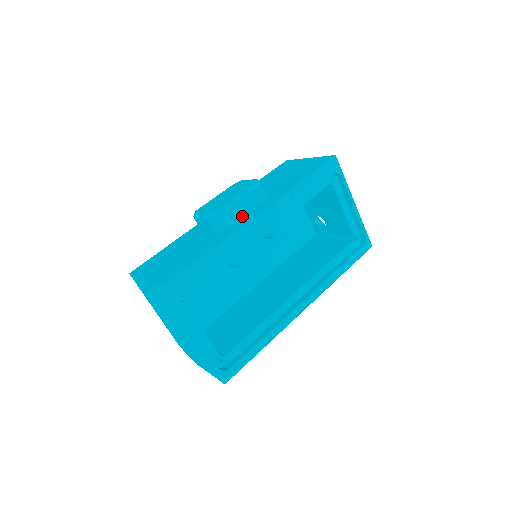
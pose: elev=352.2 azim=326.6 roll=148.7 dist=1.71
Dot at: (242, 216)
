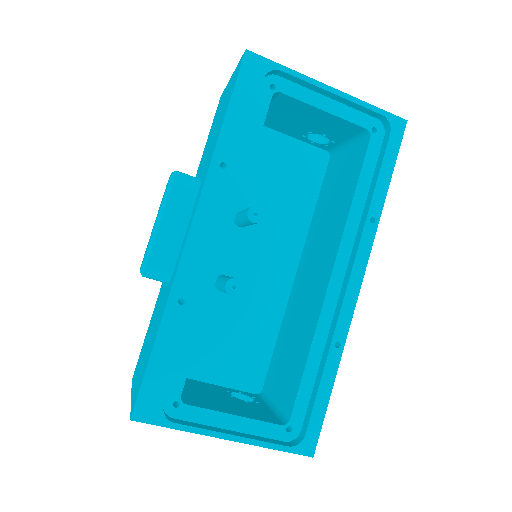
Dot at: (182, 239)
